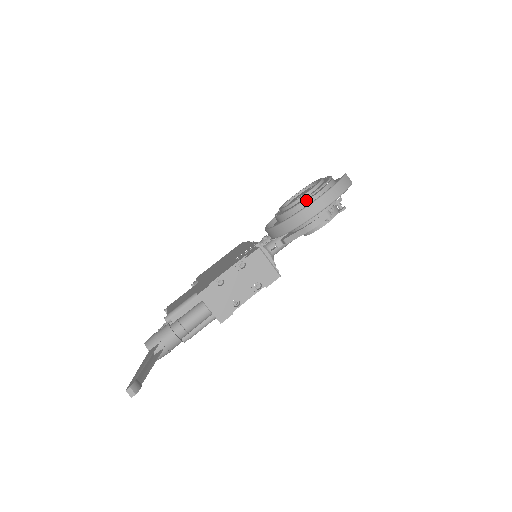
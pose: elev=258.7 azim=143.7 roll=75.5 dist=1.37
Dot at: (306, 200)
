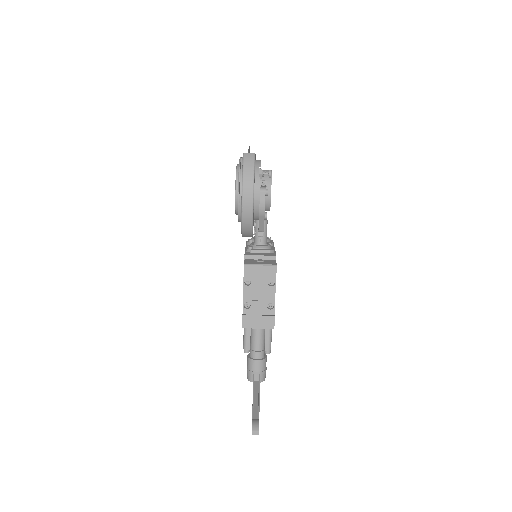
Dot at: occluded
